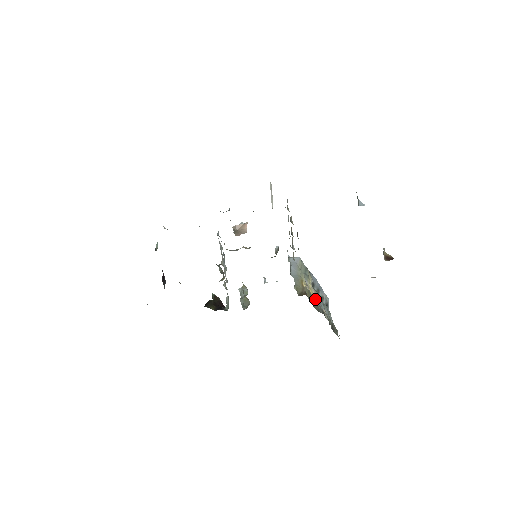
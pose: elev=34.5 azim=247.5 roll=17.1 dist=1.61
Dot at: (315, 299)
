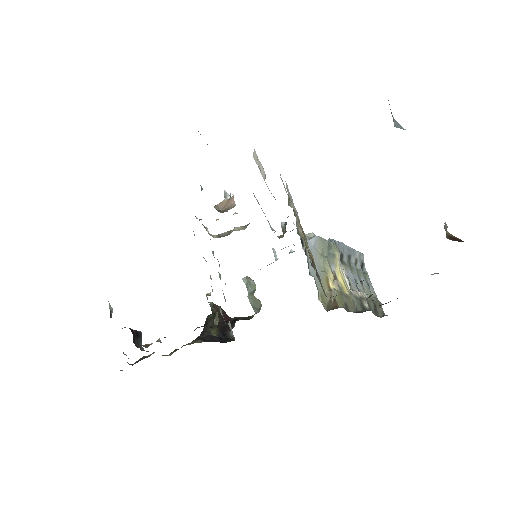
Dot at: (348, 289)
